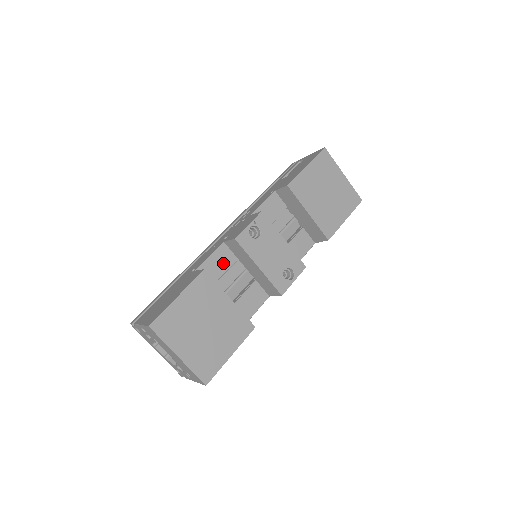
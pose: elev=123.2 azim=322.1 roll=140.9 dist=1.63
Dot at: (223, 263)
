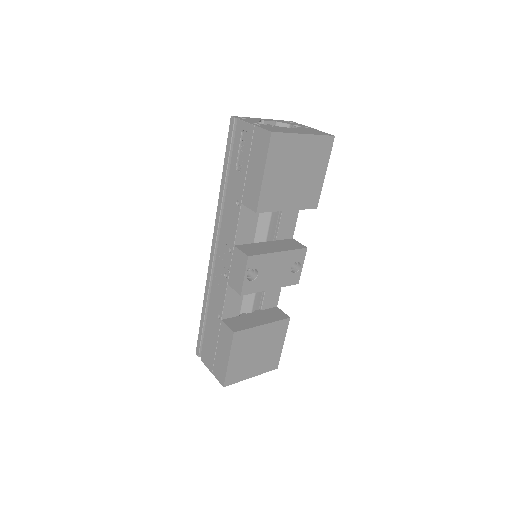
Dot at: (237, 295)
